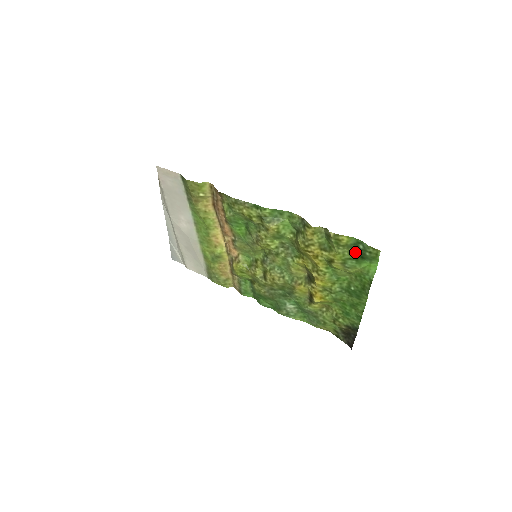
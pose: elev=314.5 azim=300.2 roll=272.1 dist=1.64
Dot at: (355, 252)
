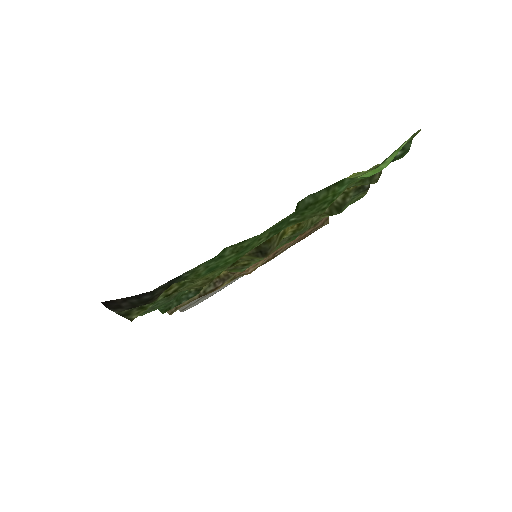
Dot at: occluded
